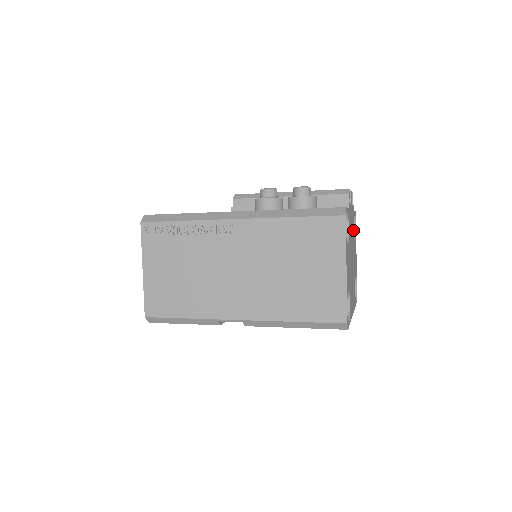
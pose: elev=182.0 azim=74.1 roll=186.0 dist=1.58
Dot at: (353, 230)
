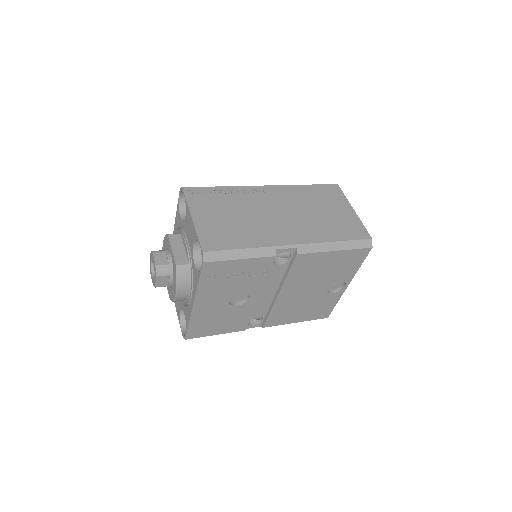
Dot at: occluded
